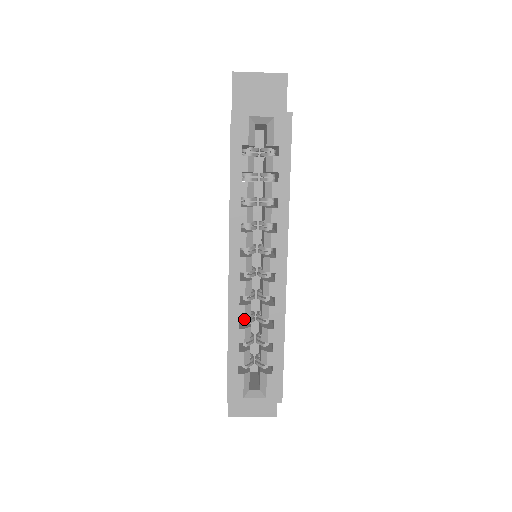
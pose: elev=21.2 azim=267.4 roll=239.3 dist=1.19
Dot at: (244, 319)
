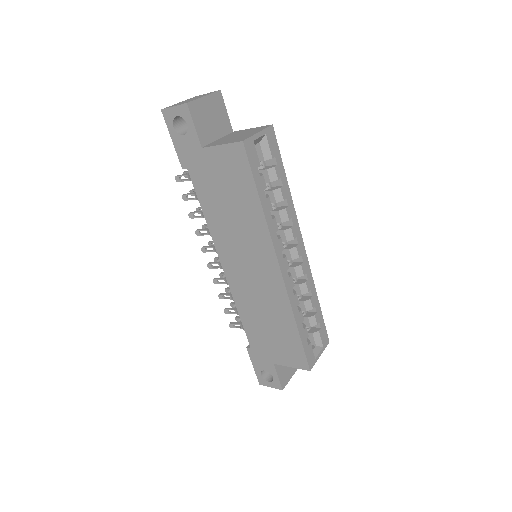
Dot at: (299, 303)
